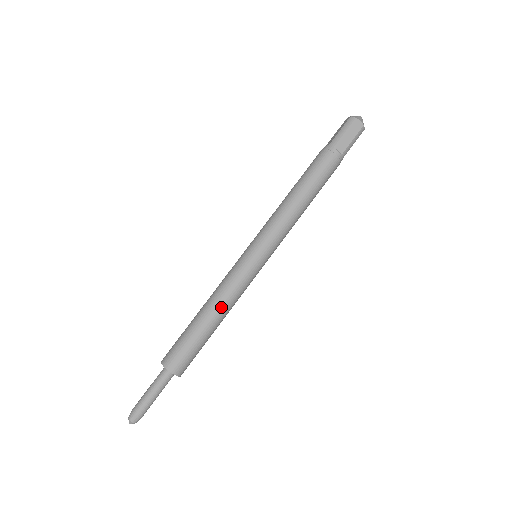
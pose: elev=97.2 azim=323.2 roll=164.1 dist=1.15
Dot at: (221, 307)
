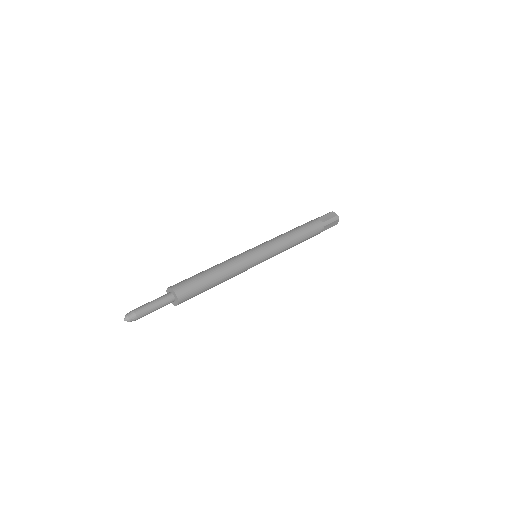
Dot at: (223, 266)
